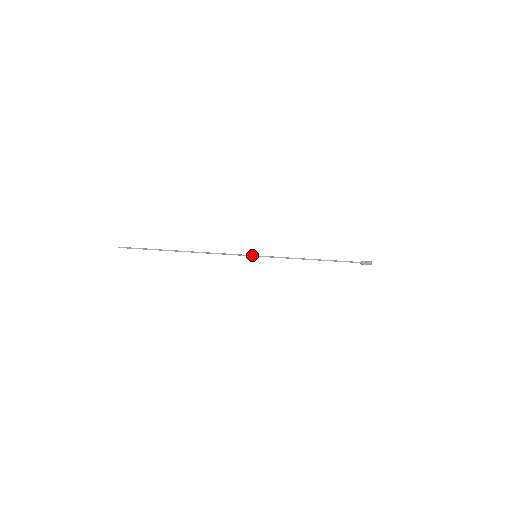
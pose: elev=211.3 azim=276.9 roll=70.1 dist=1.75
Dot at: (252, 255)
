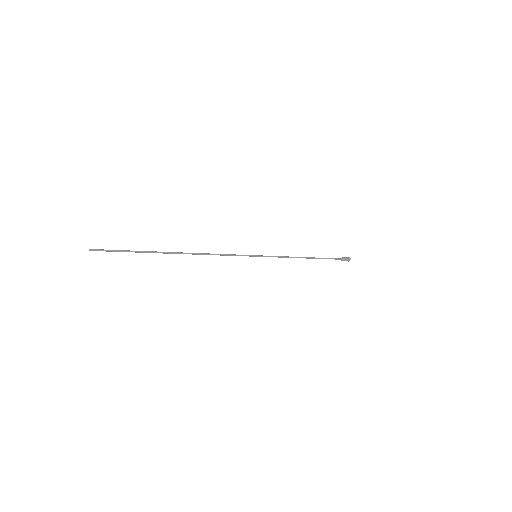
Dot at: (253, 256)
